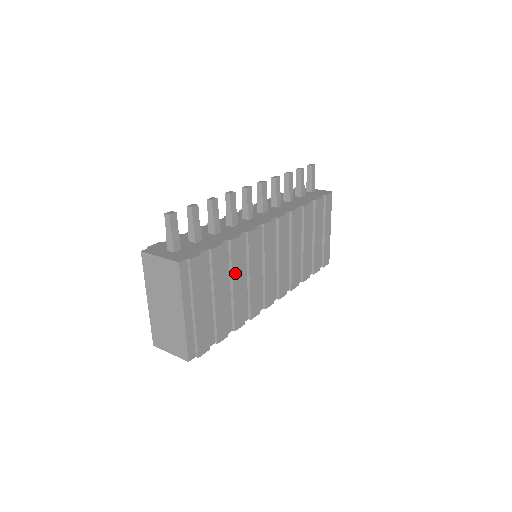
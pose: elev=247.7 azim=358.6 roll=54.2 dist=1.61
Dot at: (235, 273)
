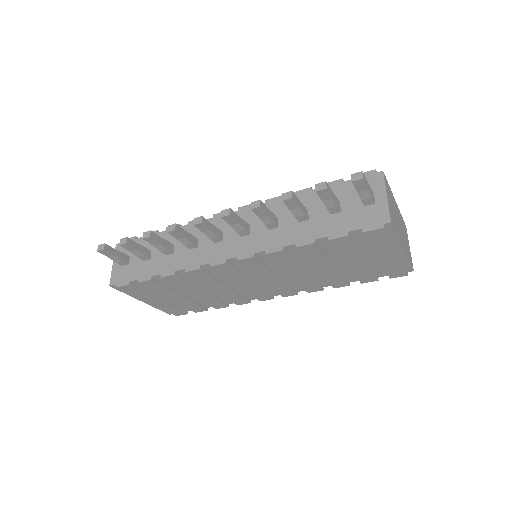
Dot at: (187, 289)
